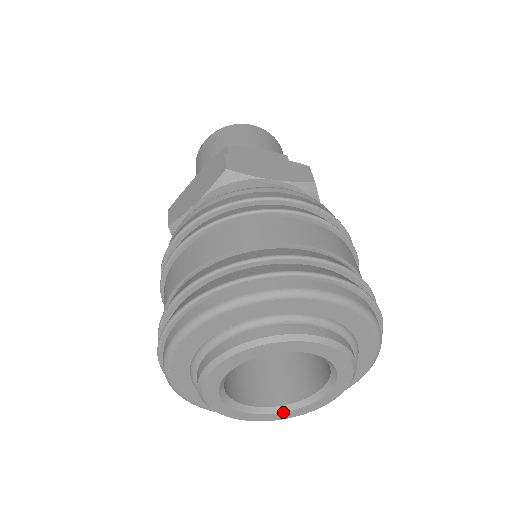
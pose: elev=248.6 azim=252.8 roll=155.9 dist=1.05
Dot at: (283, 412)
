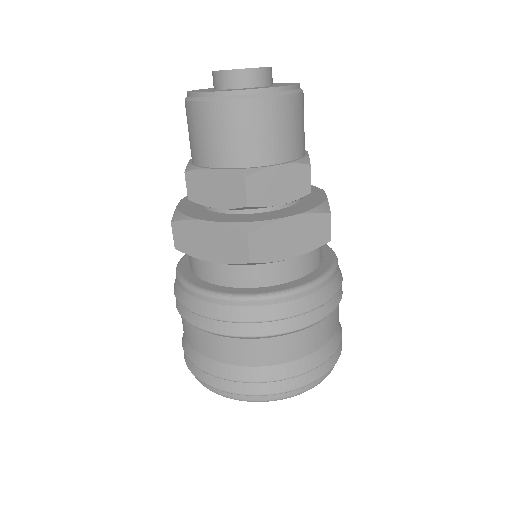
Dot at: occluded
